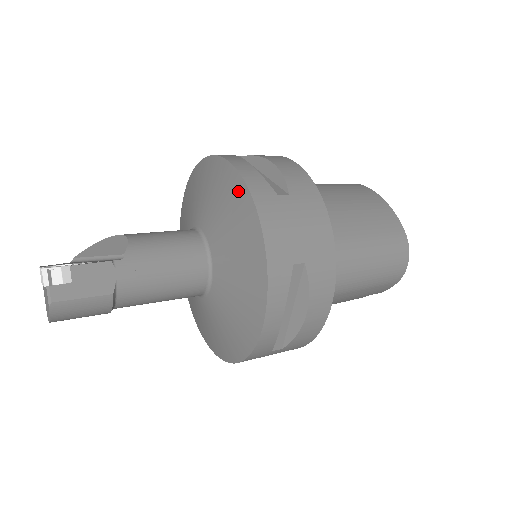
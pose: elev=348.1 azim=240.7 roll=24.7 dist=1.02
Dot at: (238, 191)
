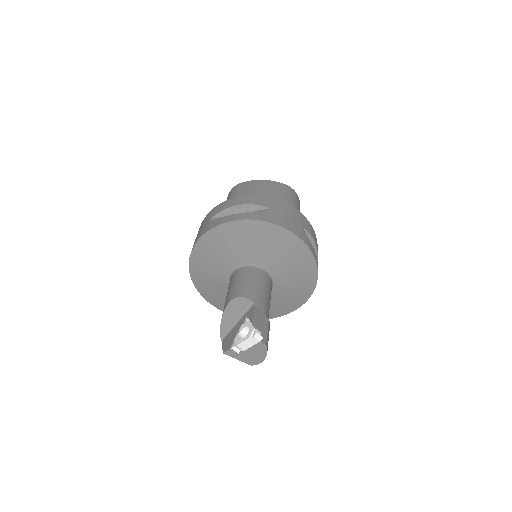
Dot at: (256, 227)
